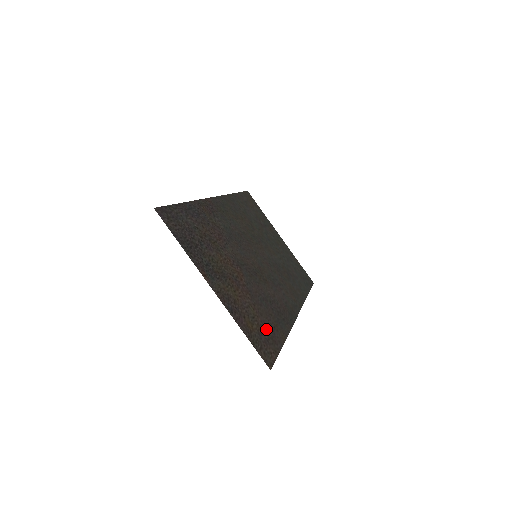
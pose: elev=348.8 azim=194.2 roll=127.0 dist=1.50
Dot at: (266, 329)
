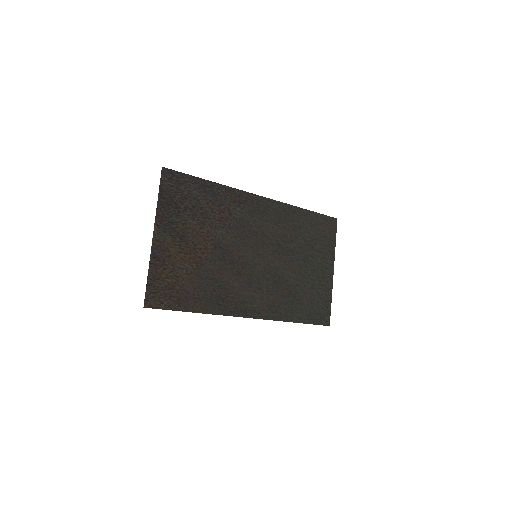
Dot at: (181, 291)
